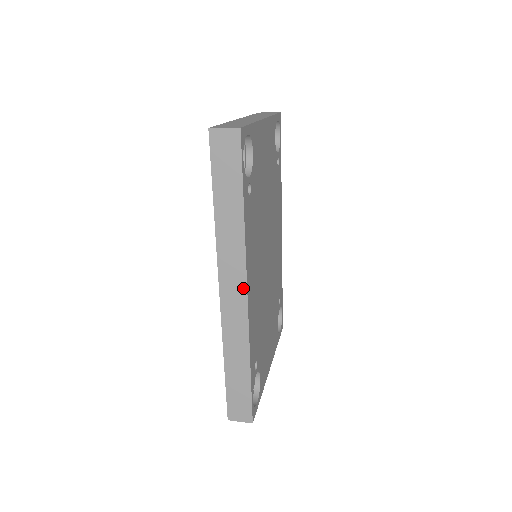
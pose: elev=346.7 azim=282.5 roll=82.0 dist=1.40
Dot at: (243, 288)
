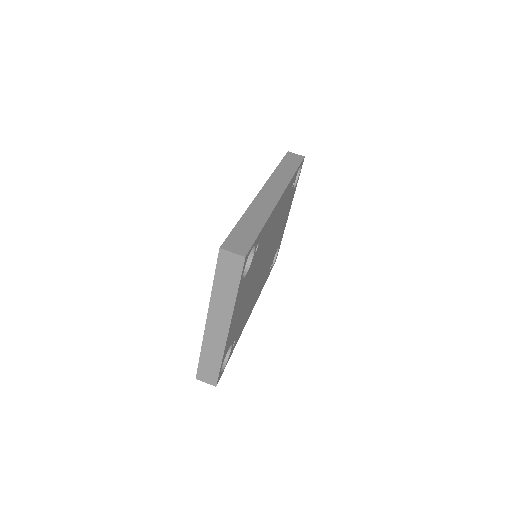
Dot at: occluded
